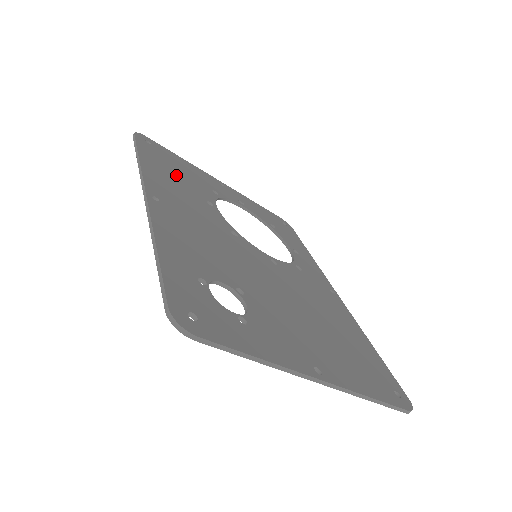
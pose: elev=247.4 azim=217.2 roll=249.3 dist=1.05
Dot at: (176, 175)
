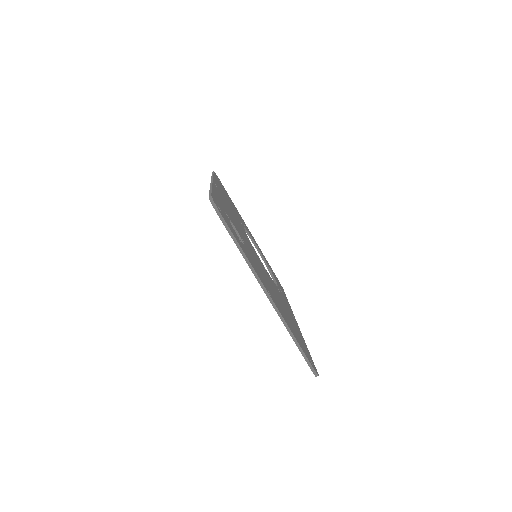
Dot at: (228, 199)
